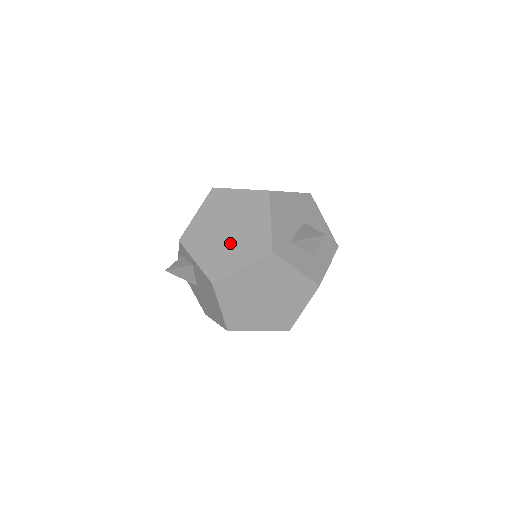
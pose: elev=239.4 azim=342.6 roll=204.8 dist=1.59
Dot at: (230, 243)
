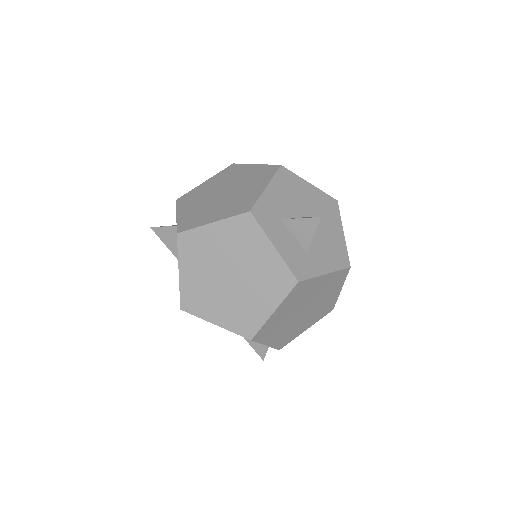
Dot at: (217, 203)
